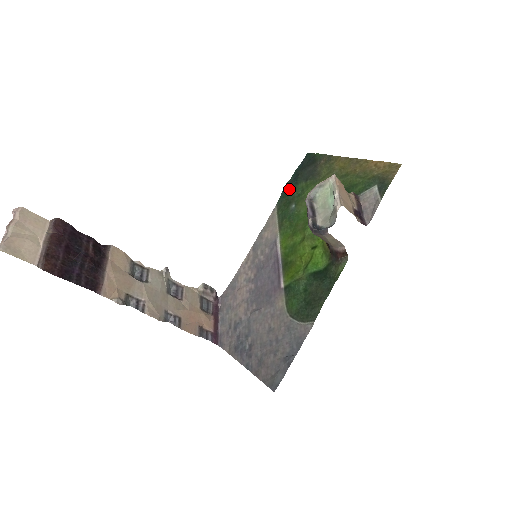
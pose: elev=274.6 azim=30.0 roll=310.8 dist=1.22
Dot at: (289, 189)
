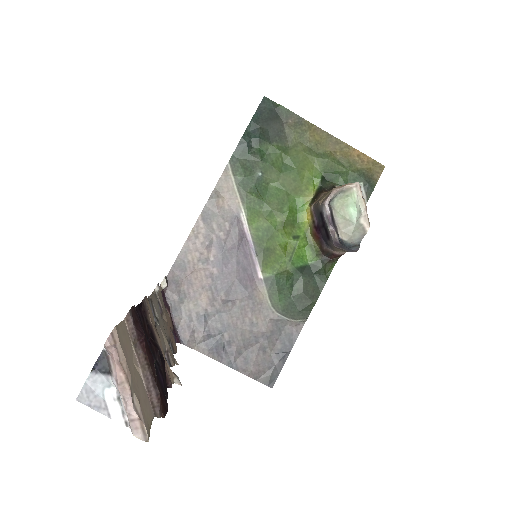
Dot at: (249, 146)
